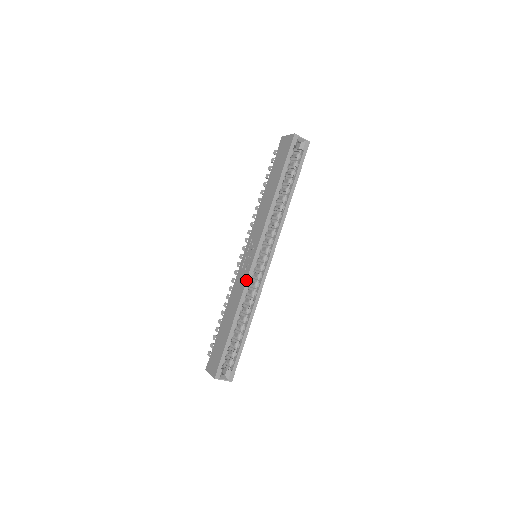
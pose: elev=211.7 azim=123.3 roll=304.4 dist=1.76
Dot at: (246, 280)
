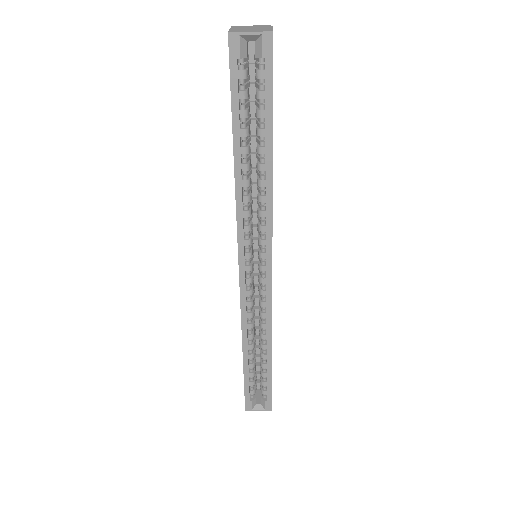
Dot at: occluded
